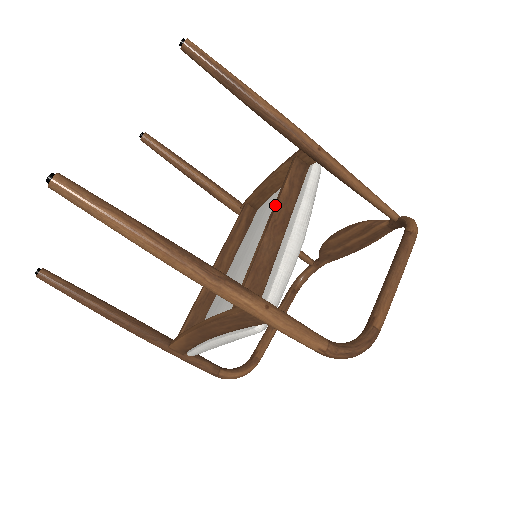
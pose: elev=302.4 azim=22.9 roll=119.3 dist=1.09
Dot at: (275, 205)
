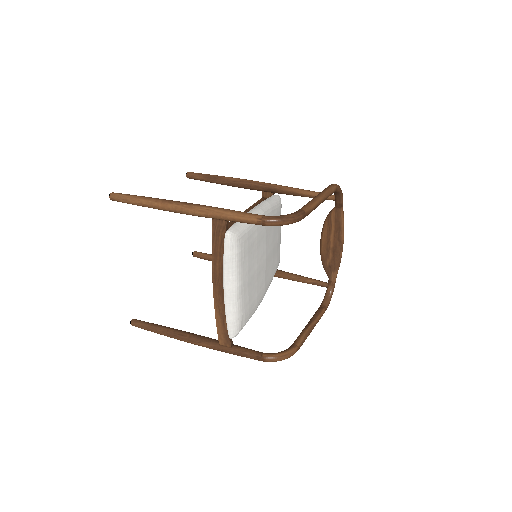
Dot at: occluded
